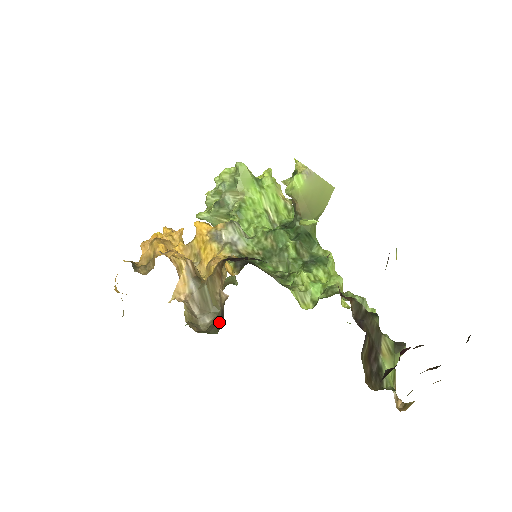
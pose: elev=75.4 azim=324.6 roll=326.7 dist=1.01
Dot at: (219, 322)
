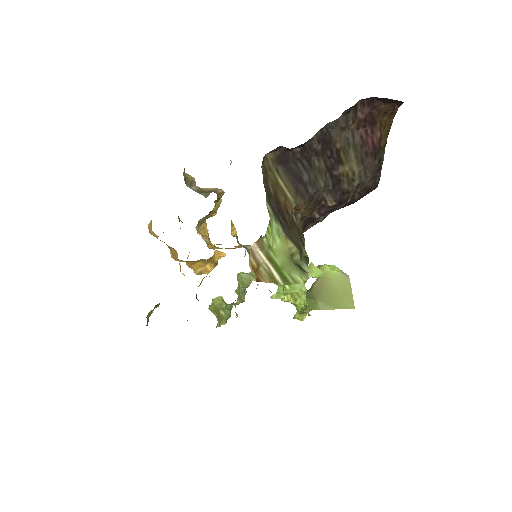
Dot at: occluded
